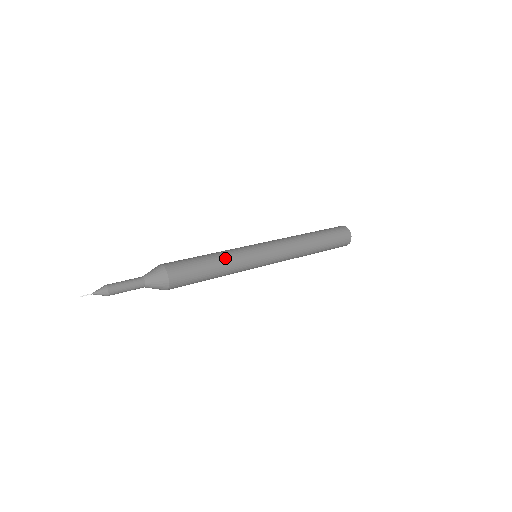
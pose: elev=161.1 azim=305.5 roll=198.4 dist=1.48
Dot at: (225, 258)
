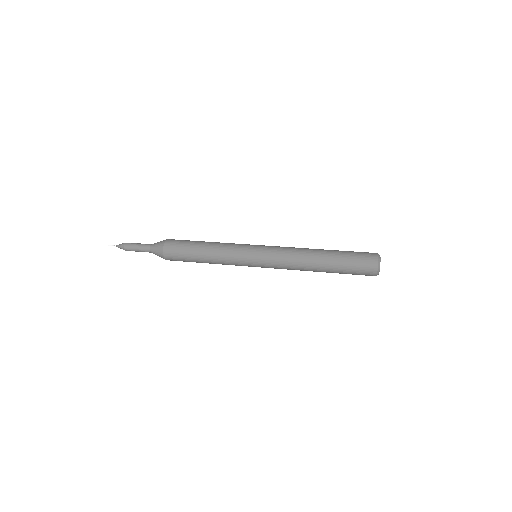
Dot at: (216, 254)
